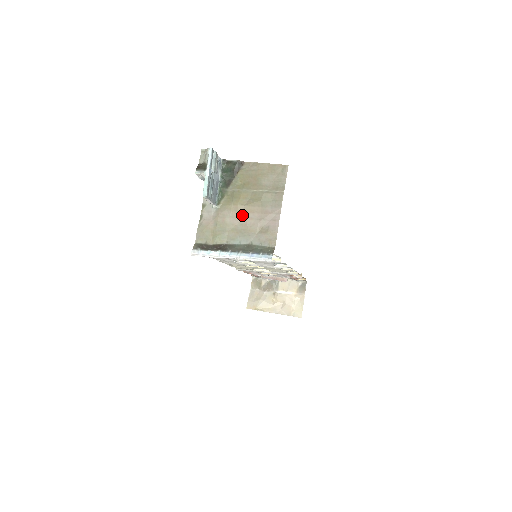
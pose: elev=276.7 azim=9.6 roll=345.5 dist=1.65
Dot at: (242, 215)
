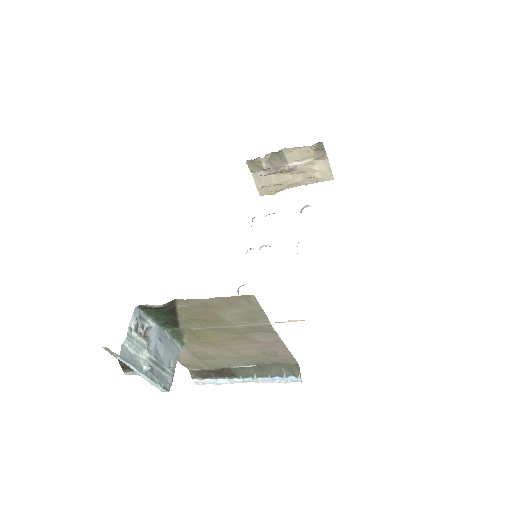
Dot at: (226, 348)
